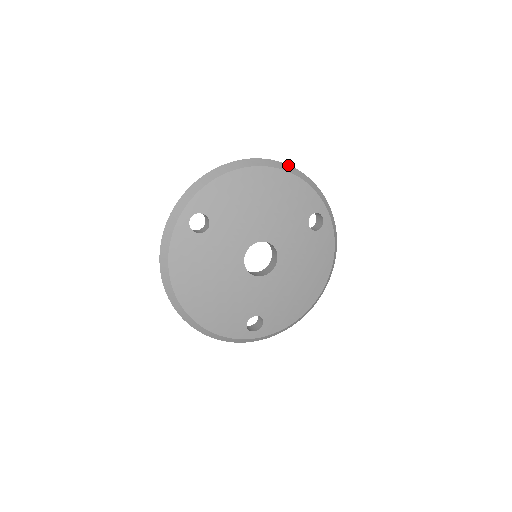
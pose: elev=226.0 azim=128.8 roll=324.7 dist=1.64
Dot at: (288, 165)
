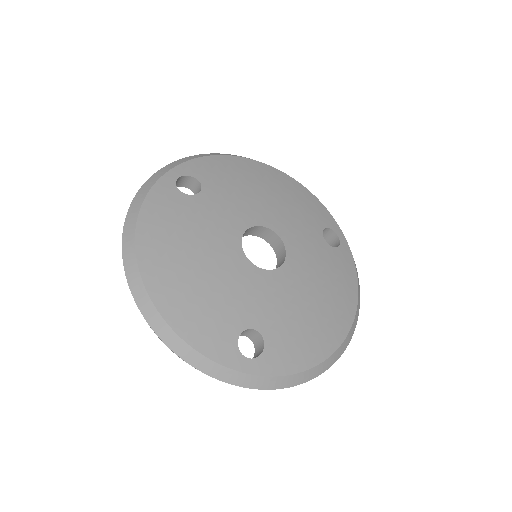
Dot at: occluded
